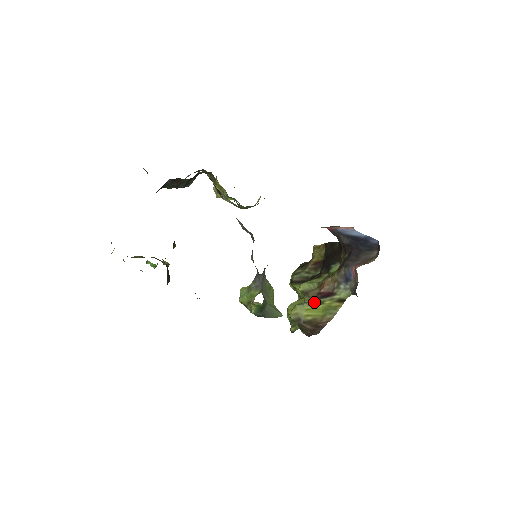
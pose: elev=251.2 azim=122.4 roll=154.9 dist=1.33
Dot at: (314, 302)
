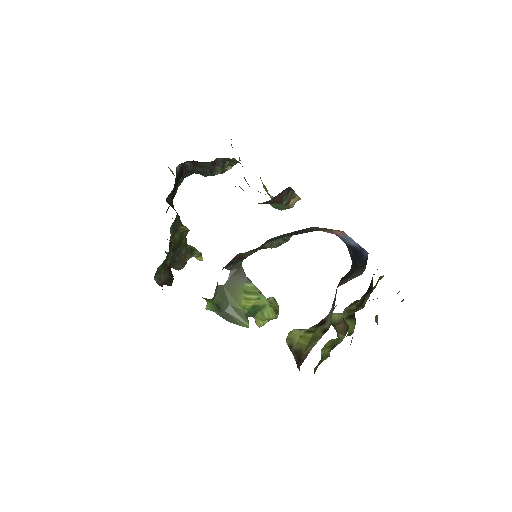
Dot at: (310, 329)
